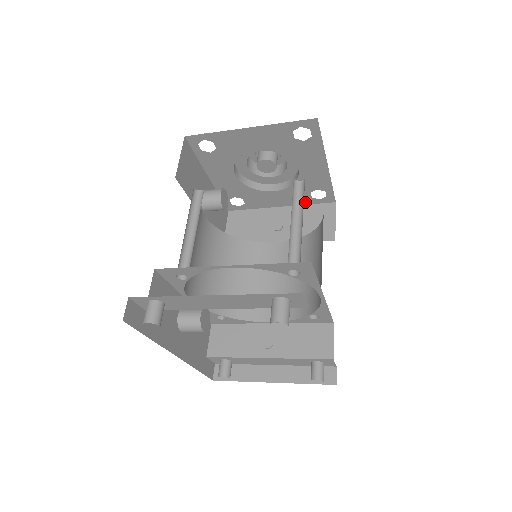
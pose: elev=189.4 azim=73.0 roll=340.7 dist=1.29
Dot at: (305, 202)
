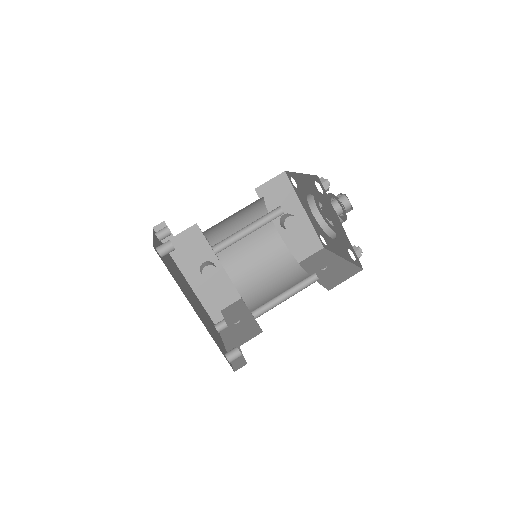
Dot at: (350, 260)
